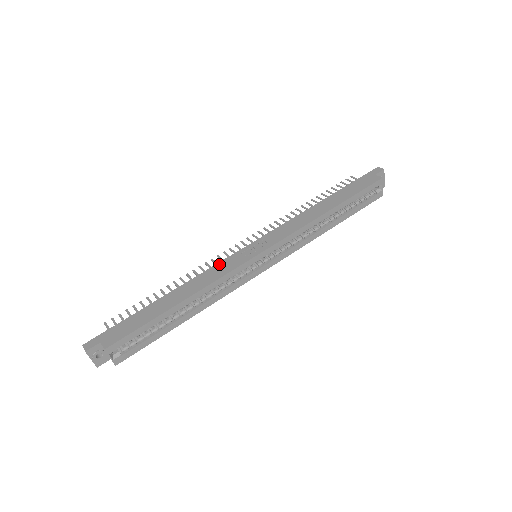
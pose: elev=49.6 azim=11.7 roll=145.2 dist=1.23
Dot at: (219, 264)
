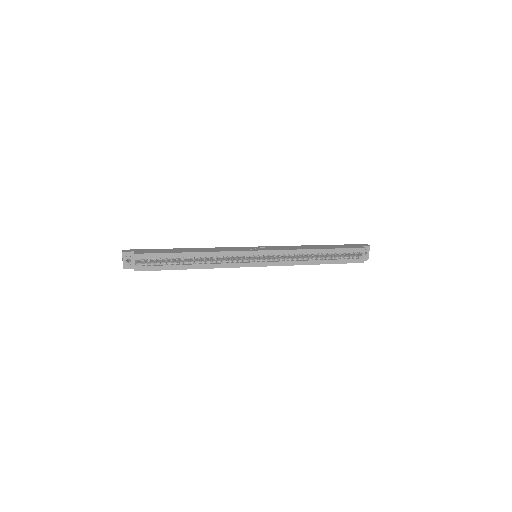
Dot at: (229, 247)
